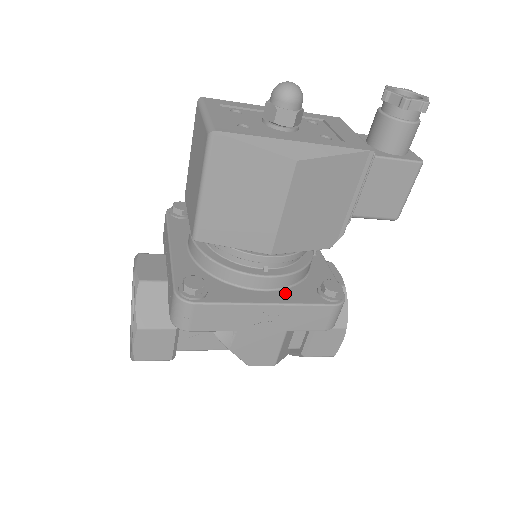
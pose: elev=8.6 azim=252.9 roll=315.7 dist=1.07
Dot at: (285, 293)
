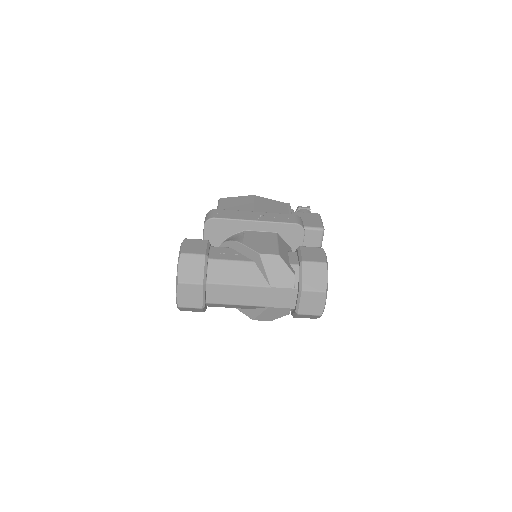
Dot at: occluded
